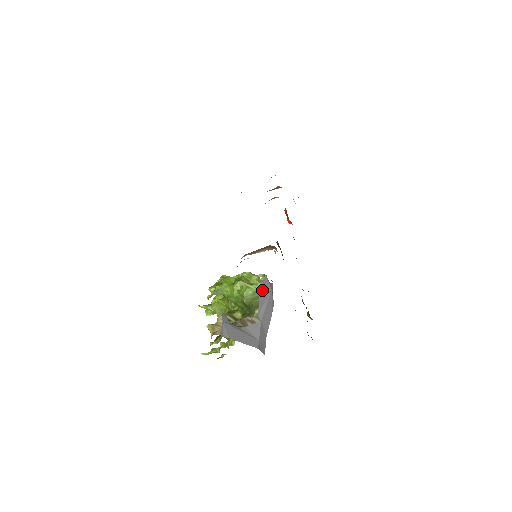
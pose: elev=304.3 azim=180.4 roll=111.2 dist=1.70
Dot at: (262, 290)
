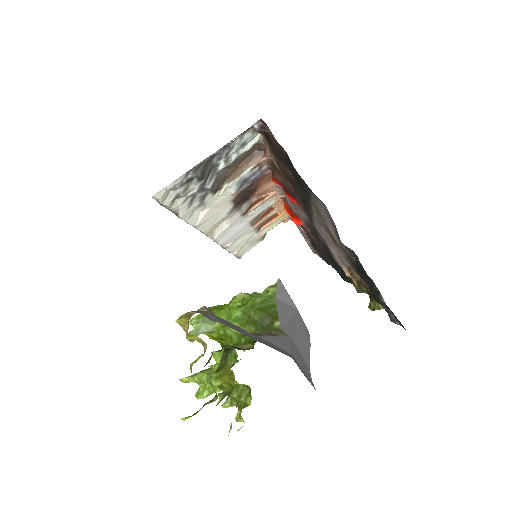
Dot at: (279, 301)
